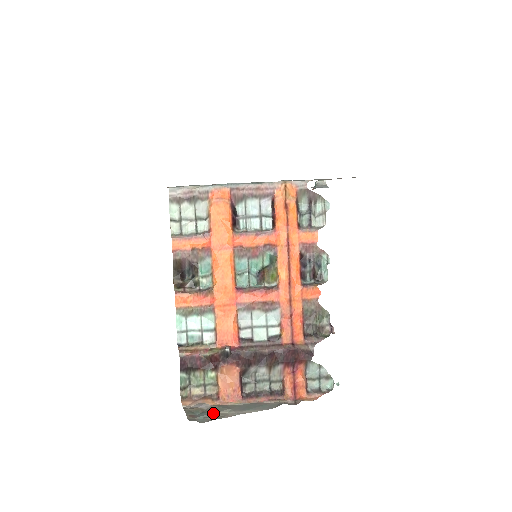
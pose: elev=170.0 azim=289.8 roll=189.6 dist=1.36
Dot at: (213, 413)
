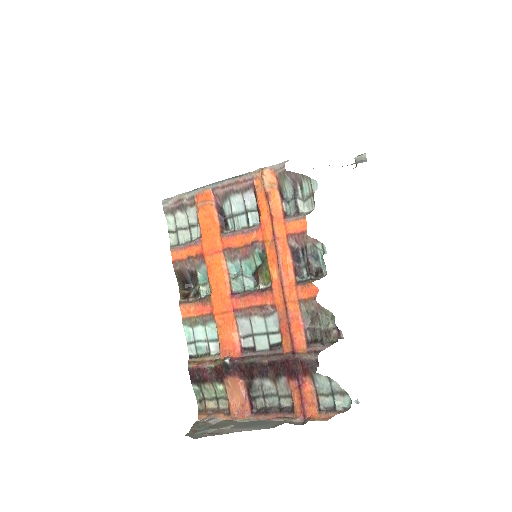
Dot at: (213, 429)
